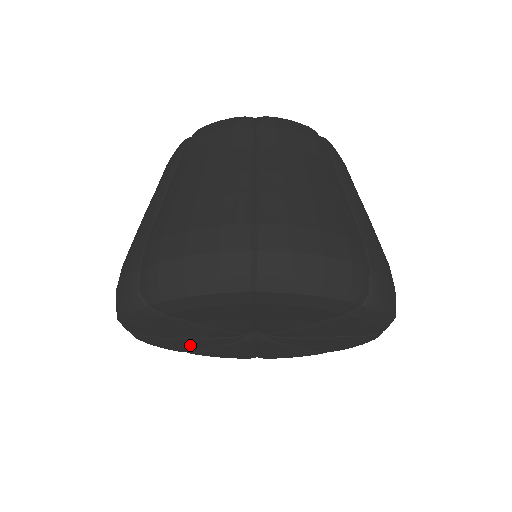
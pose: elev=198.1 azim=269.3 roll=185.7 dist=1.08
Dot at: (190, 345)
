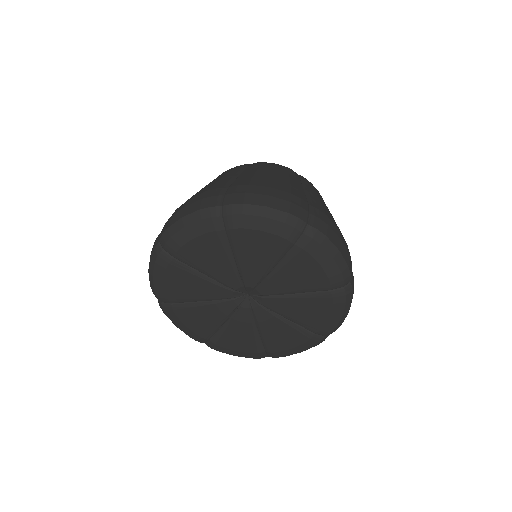
Dot at: (241, 337)
